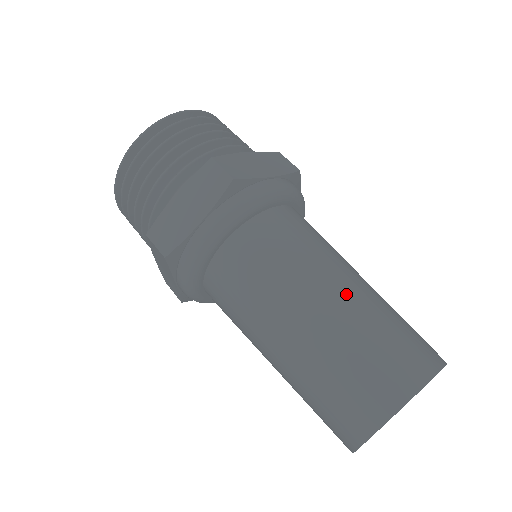
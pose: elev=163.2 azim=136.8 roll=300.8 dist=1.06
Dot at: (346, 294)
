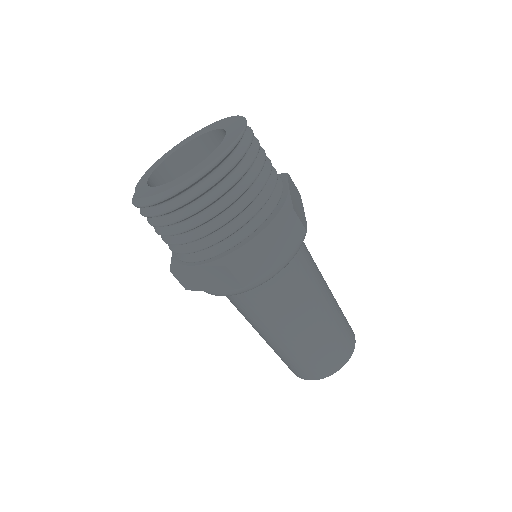
Dot at: (306, 334)
